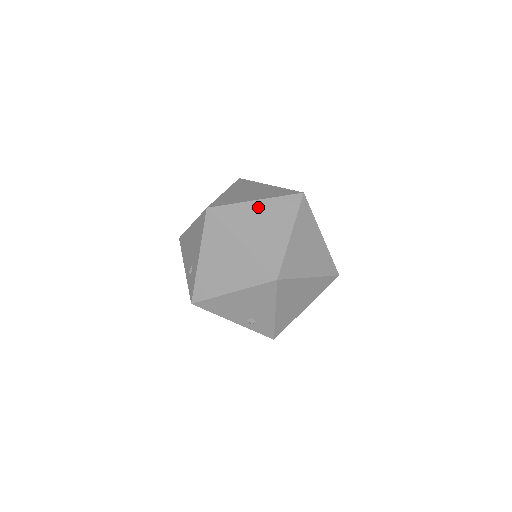
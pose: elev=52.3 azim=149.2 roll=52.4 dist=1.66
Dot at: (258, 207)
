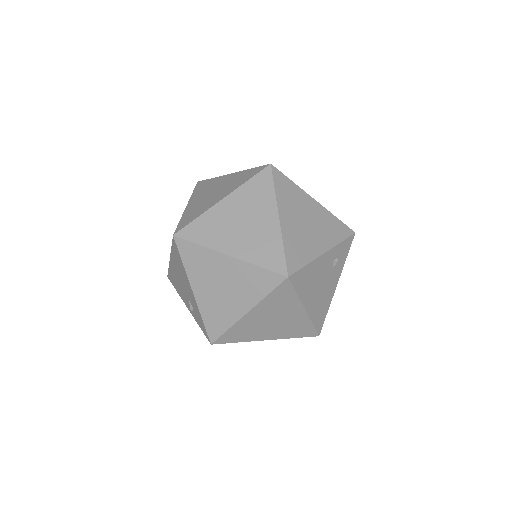
Dot at: (226, 179)
